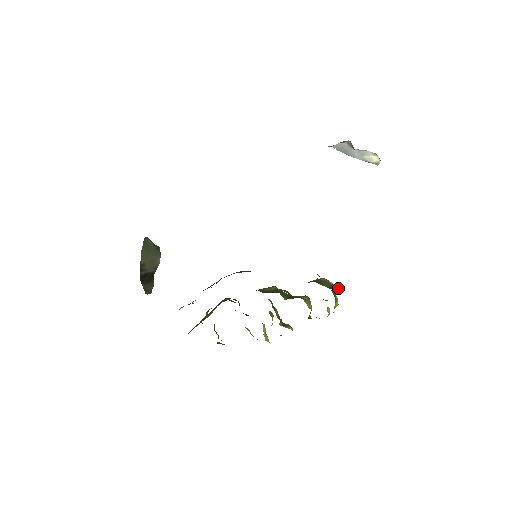
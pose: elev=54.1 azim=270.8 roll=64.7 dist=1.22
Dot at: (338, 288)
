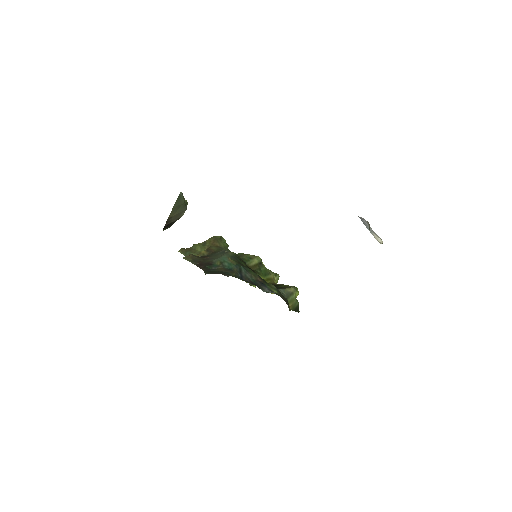
Dot at: (298, 305)
